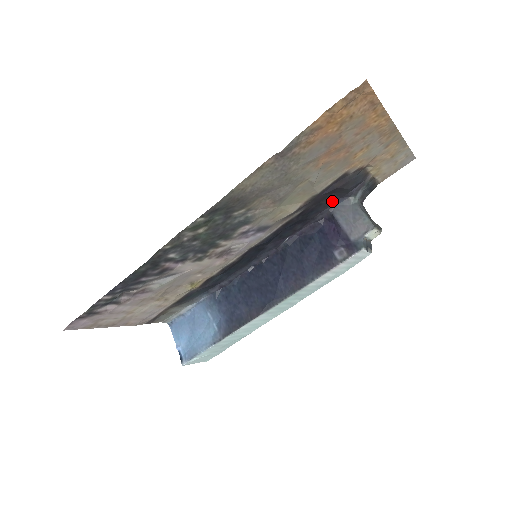
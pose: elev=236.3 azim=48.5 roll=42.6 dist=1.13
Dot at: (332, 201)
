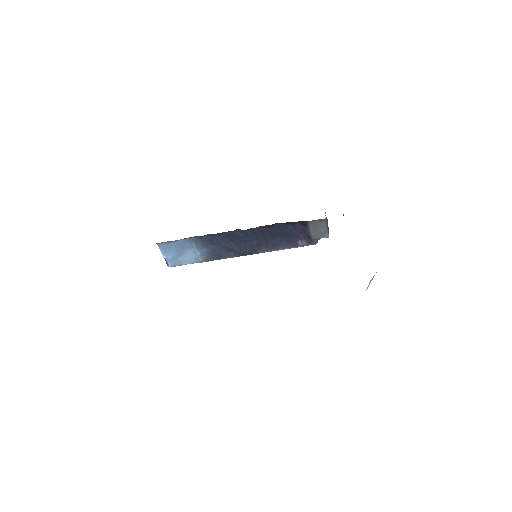
Dot at: occluded
